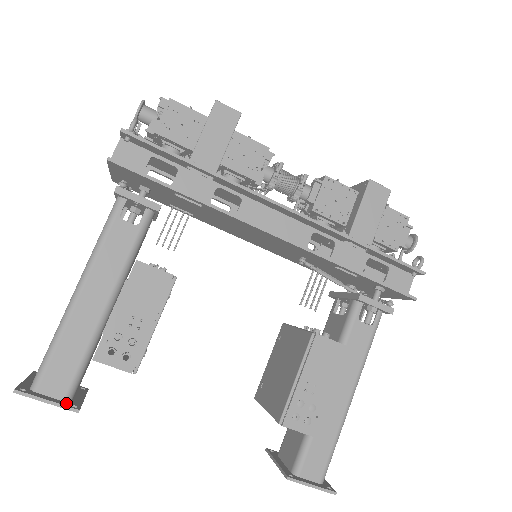
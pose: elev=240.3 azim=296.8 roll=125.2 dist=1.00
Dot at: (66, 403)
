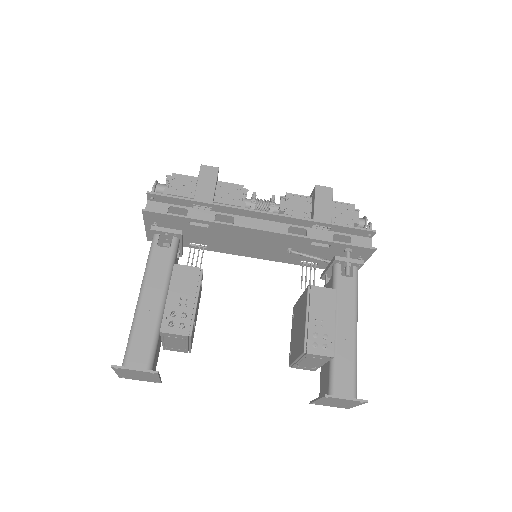
Dot at: (148, 371)
